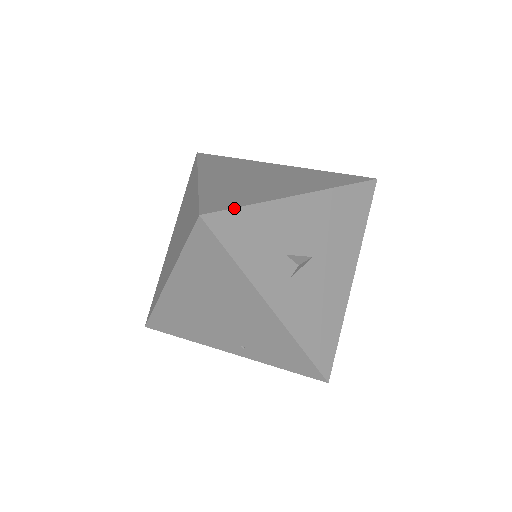
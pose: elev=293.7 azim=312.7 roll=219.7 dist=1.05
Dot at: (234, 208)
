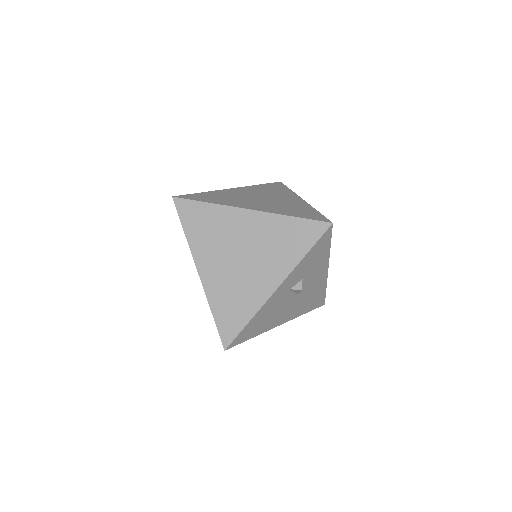
Dot at: occluded
